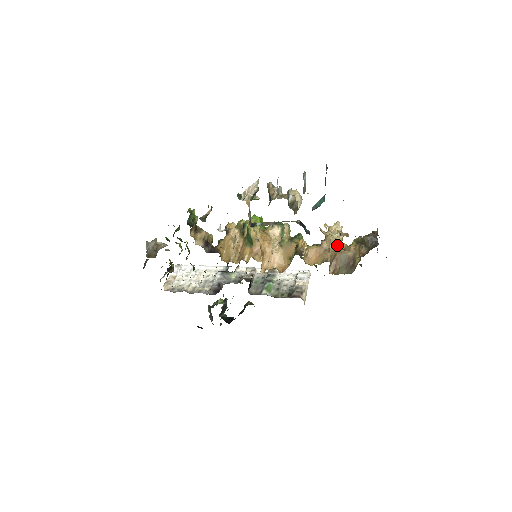
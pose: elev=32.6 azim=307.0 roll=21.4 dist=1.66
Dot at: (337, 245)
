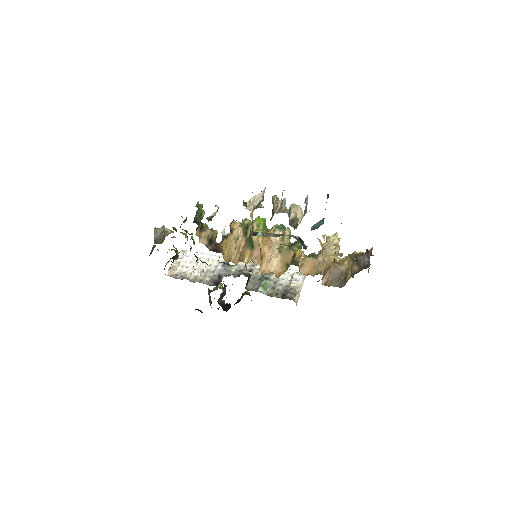
Dot at: (332, 258)
